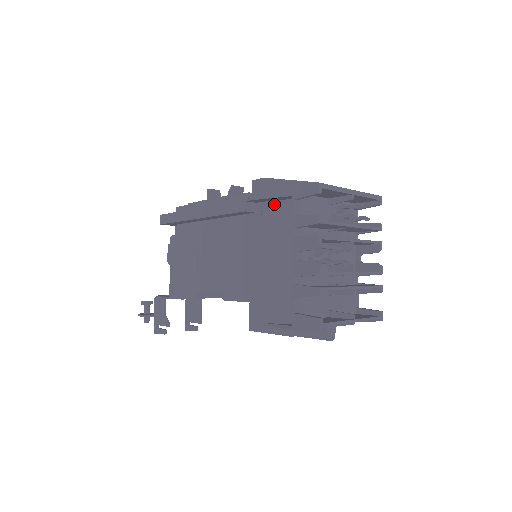
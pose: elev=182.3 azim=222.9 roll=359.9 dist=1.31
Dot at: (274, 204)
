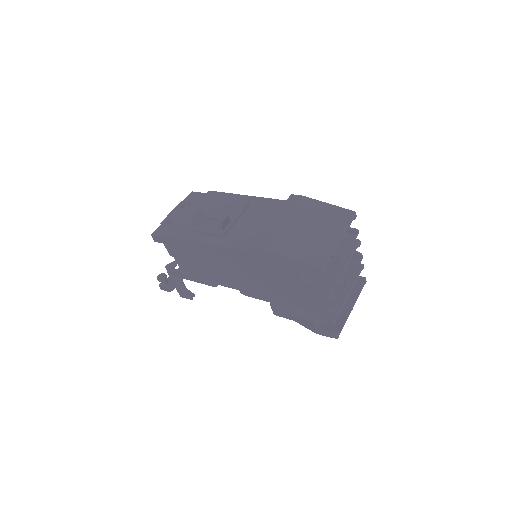
Dot at: occluded
